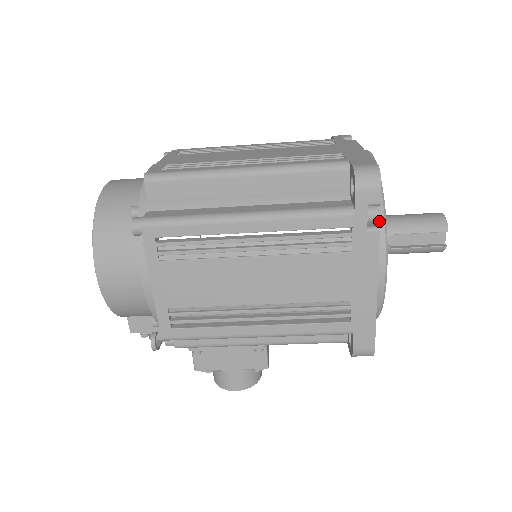
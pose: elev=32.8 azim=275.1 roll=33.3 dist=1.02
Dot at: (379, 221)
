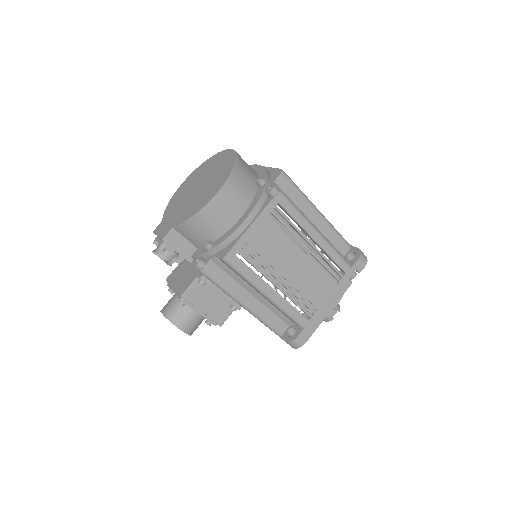
Dot at: occluded
